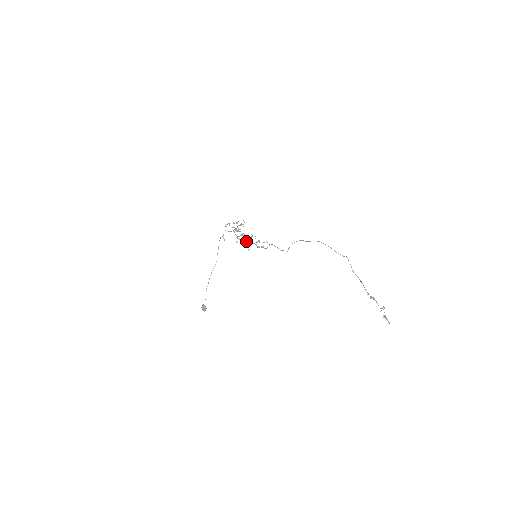
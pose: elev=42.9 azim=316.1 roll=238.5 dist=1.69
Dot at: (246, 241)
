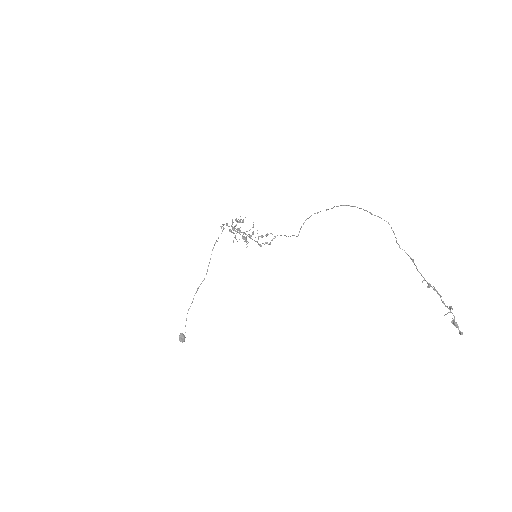
Dot at: occluded
